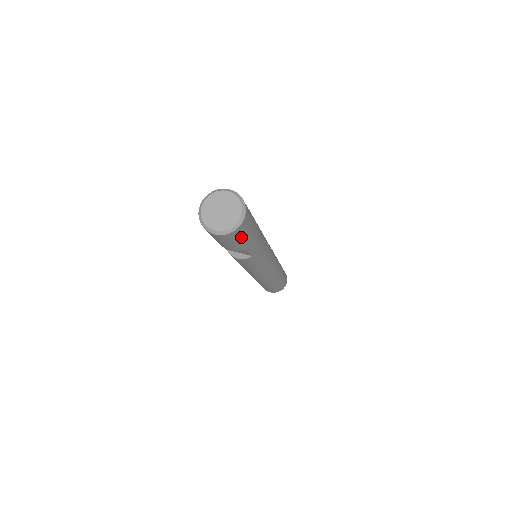
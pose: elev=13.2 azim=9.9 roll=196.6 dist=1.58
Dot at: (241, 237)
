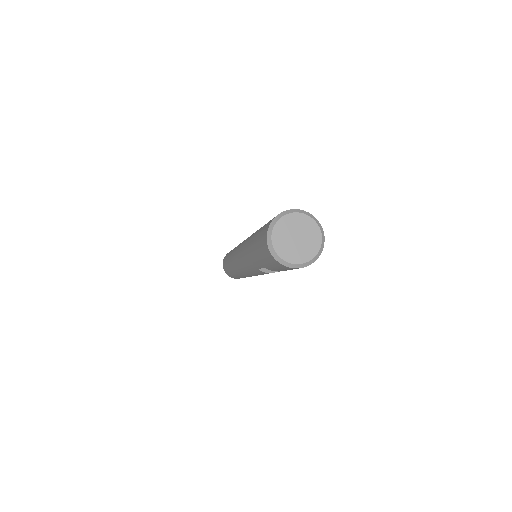
Dot at: occluded
